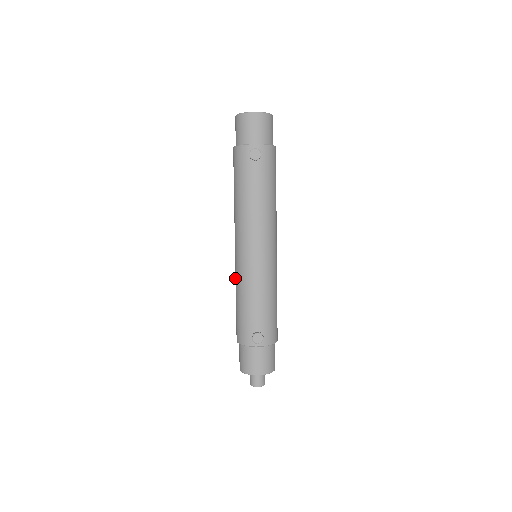
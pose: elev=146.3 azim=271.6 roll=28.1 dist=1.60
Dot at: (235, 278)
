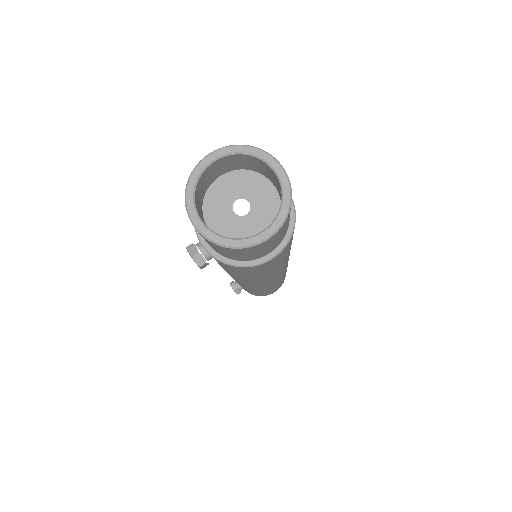
Dot at: occluded
